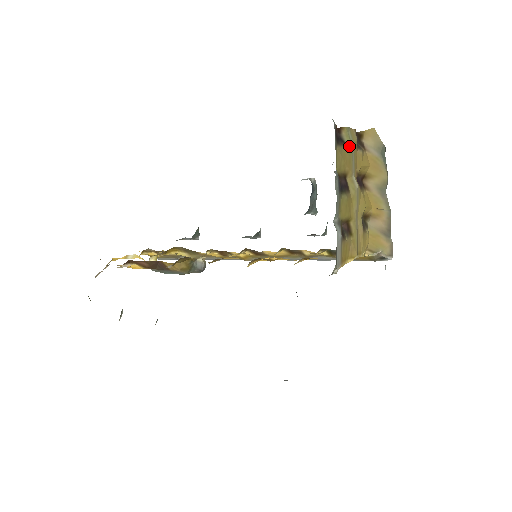
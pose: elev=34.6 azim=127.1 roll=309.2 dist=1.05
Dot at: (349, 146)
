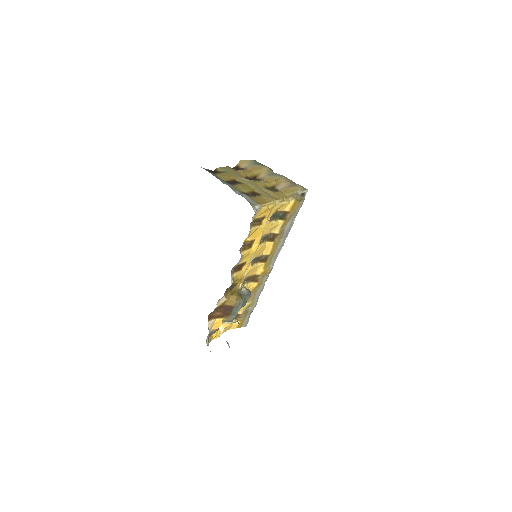
Dot at: (226, 171)
